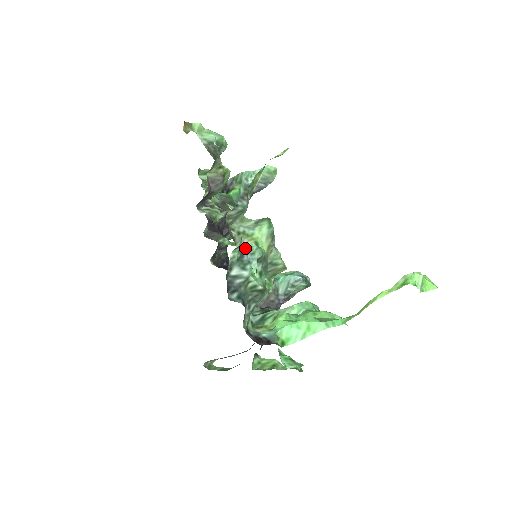
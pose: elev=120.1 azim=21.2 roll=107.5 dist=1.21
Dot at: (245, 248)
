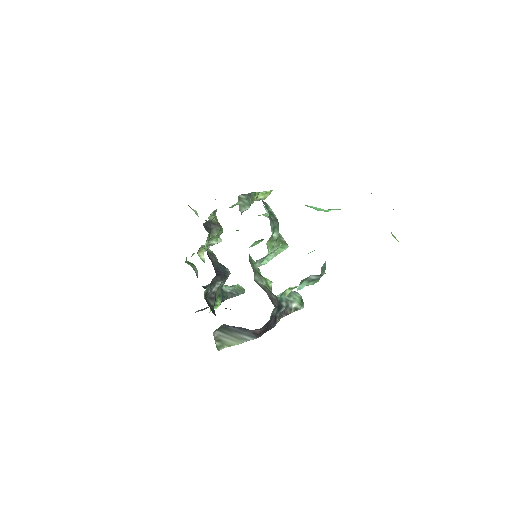
Dot at: occluded
